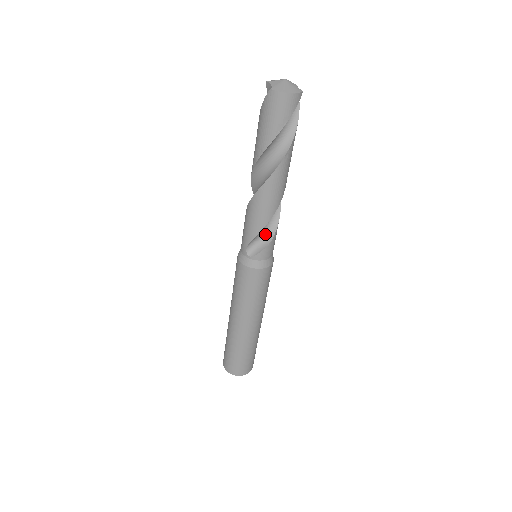
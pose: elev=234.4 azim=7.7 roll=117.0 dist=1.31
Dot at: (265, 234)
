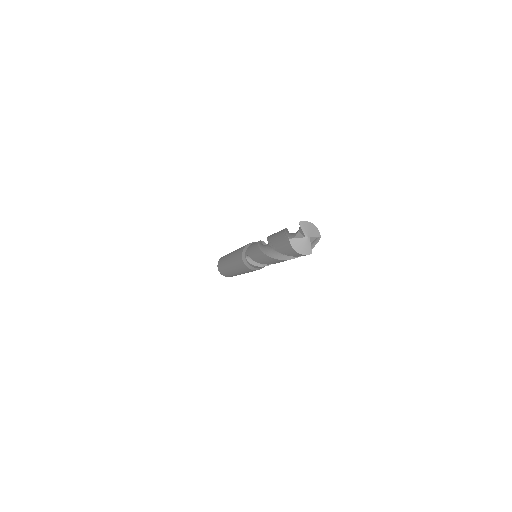
Dot at: occluded
